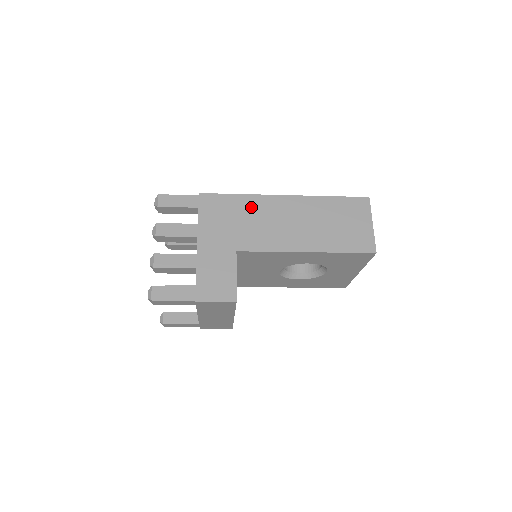
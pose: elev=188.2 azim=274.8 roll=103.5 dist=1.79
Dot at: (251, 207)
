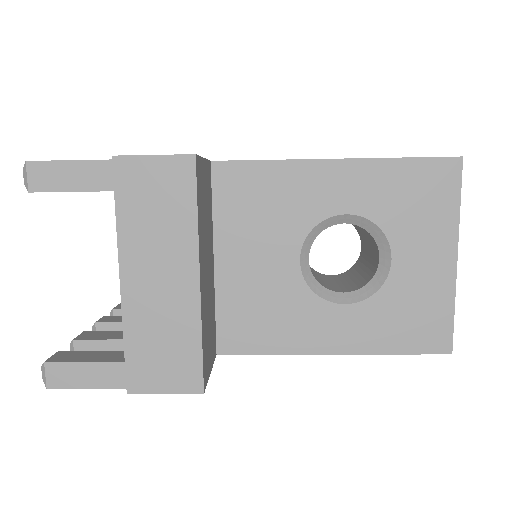
Dot at: occluded
